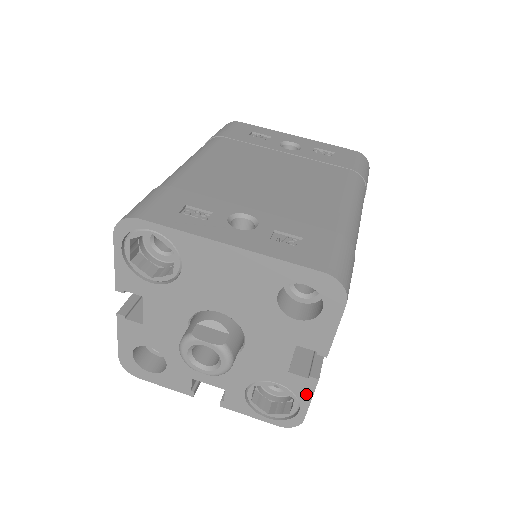
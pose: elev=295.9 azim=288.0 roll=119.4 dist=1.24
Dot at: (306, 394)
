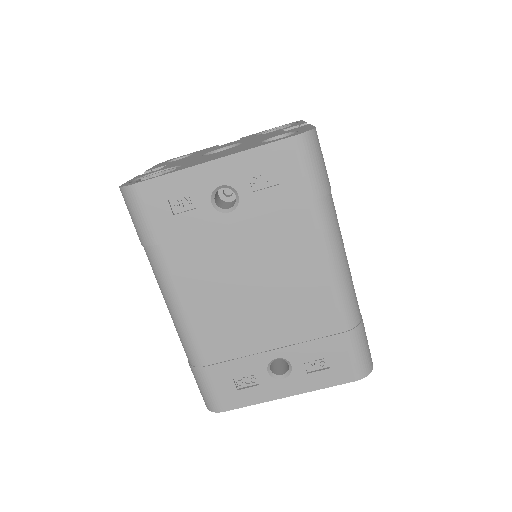
Dot at: occluded
